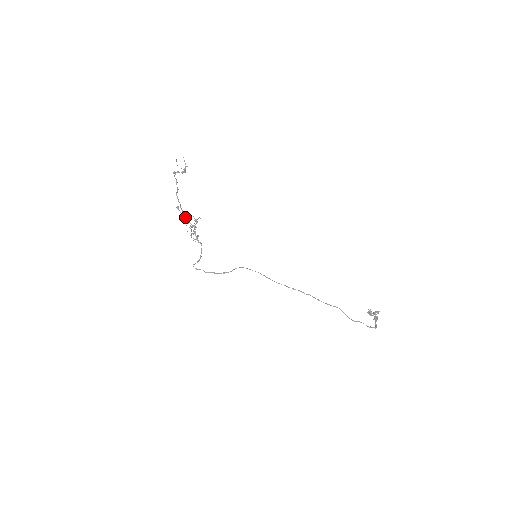
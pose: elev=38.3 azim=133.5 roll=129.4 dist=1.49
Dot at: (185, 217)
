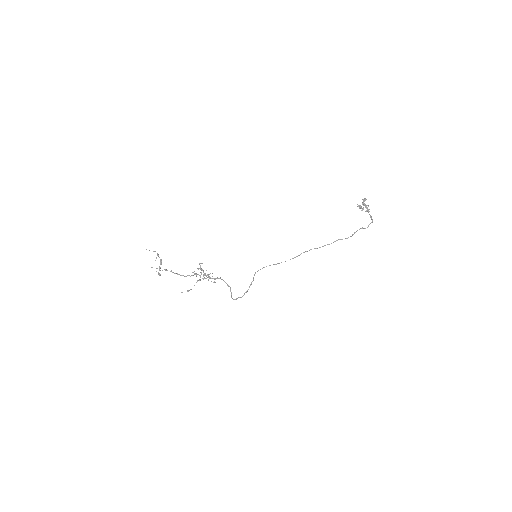
Dot at: occluded
